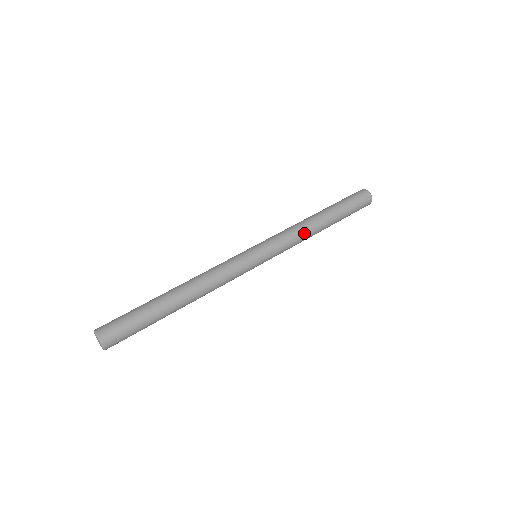
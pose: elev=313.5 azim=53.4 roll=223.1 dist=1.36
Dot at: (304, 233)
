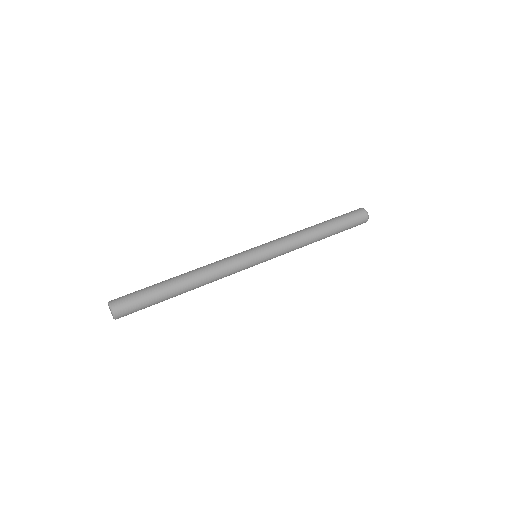
Dot at: (298, 234)
